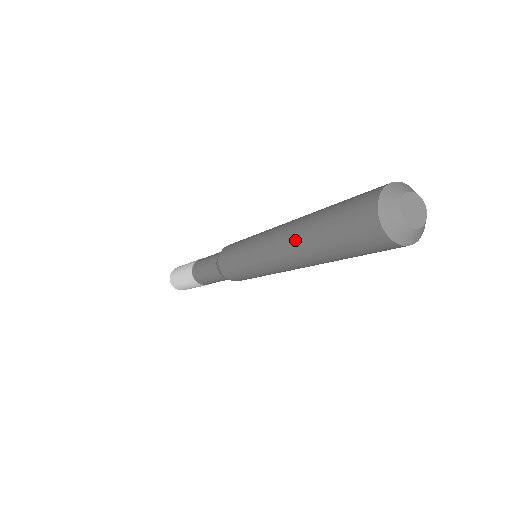
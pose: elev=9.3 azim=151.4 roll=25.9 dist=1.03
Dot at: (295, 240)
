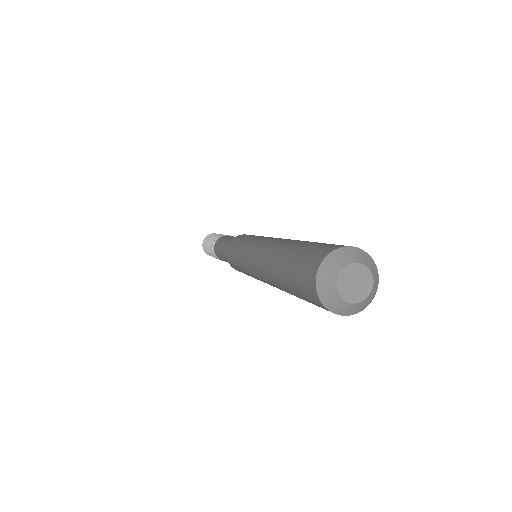
Dot at: (269, 278)
